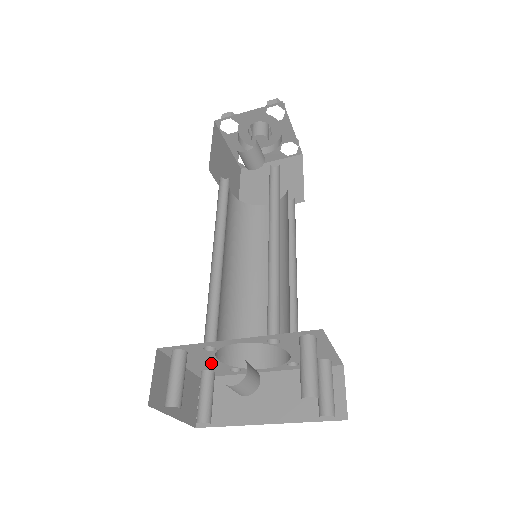
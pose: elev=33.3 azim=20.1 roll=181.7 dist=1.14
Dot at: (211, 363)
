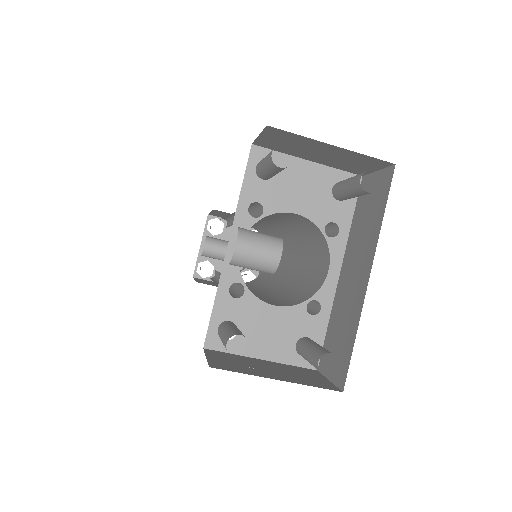
Dot at: (279, 321)
